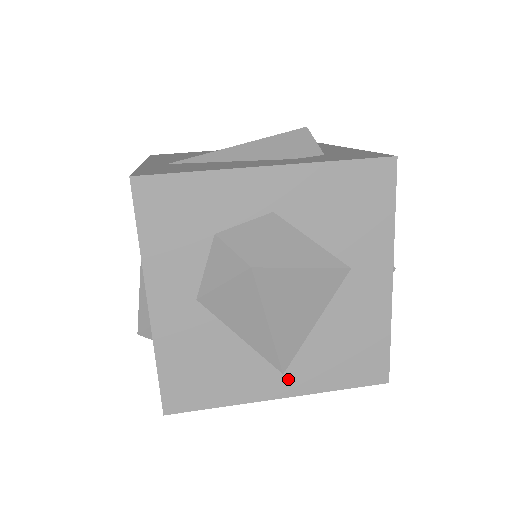
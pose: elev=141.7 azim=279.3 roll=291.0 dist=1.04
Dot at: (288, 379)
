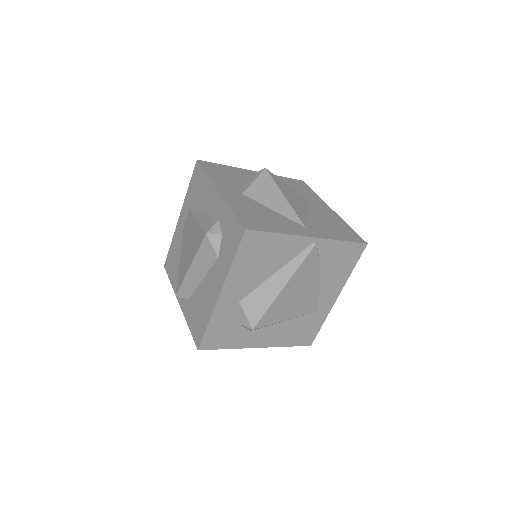
Dot at: (310, 230)
